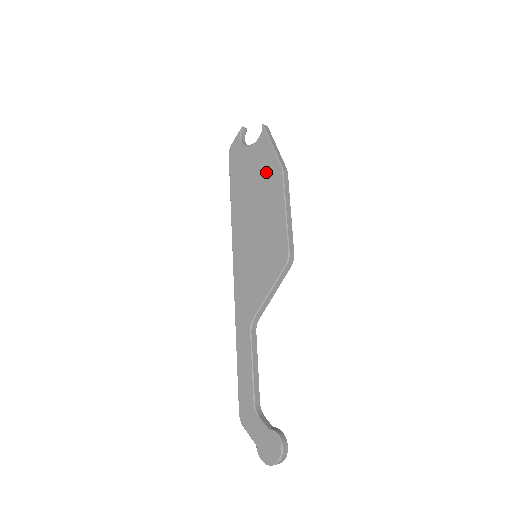
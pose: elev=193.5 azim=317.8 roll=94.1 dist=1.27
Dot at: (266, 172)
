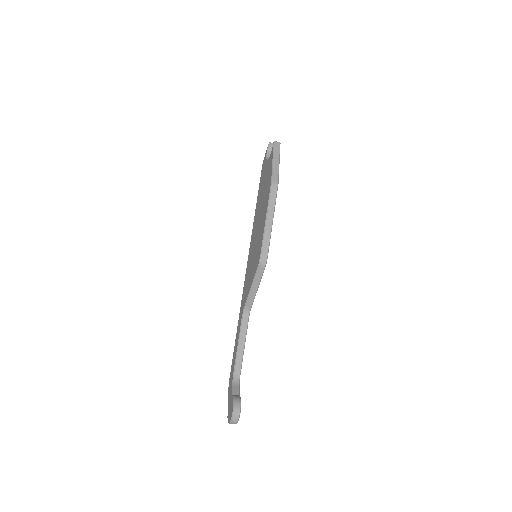
Dot at: (267, 185)
